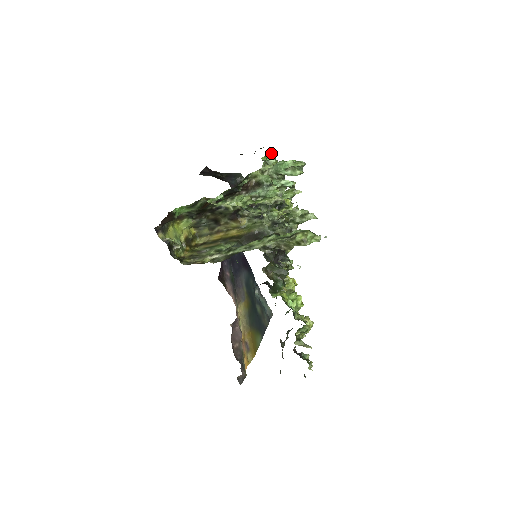
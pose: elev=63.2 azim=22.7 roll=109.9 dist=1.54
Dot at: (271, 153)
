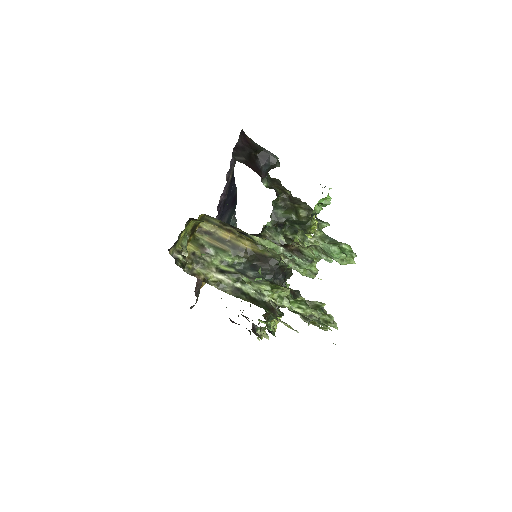
Dot at: (327, 197)
